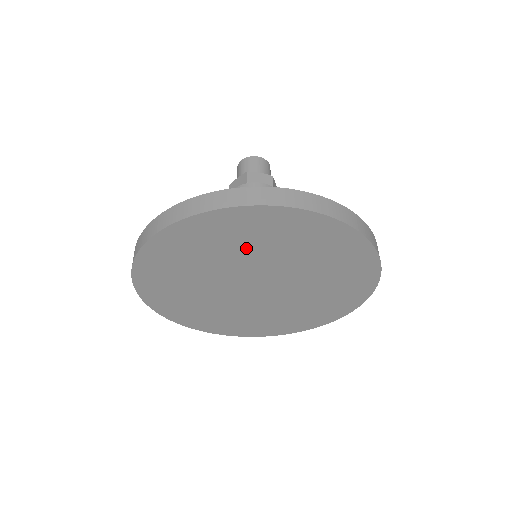
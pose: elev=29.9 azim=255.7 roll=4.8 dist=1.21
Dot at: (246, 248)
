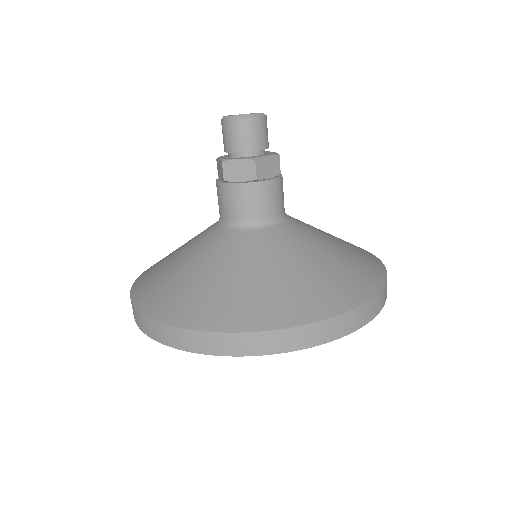
Dot at: occluded
